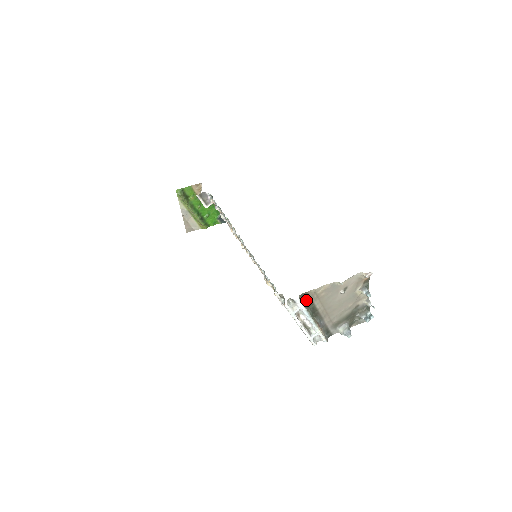
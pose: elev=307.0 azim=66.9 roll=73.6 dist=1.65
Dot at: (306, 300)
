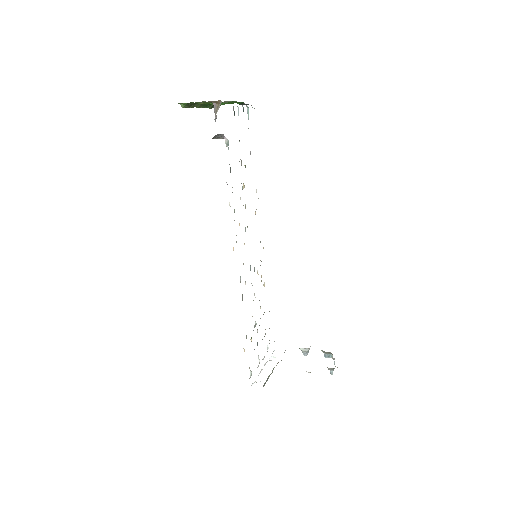
Dot at: occluded
